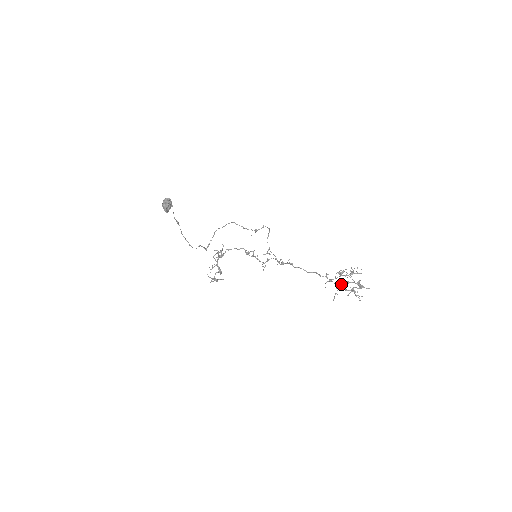
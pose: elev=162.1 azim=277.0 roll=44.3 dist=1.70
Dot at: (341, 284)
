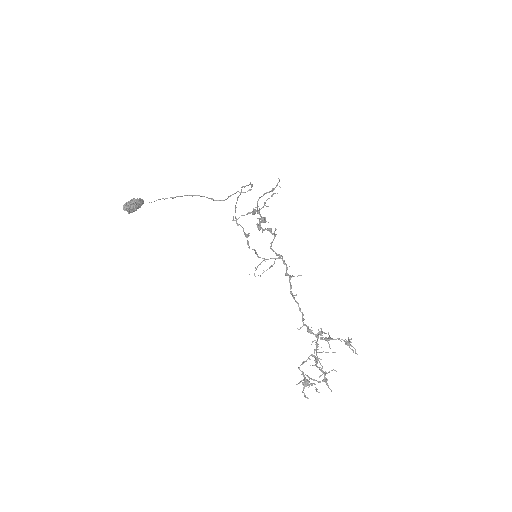
Dot at: occluded
